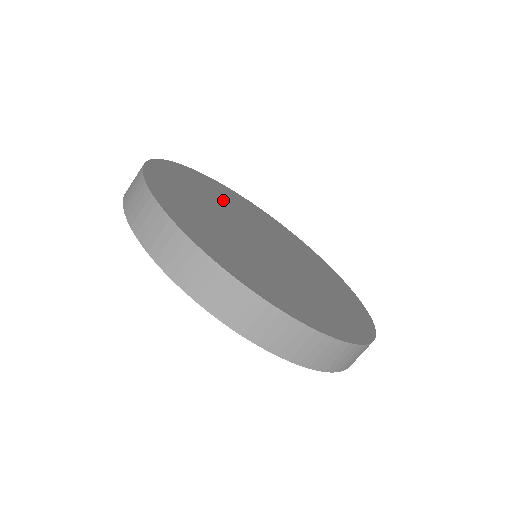
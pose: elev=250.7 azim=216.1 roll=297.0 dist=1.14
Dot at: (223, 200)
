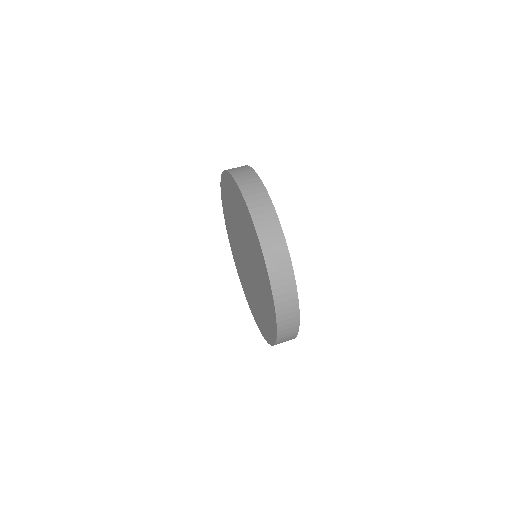
Dot at: occluded
